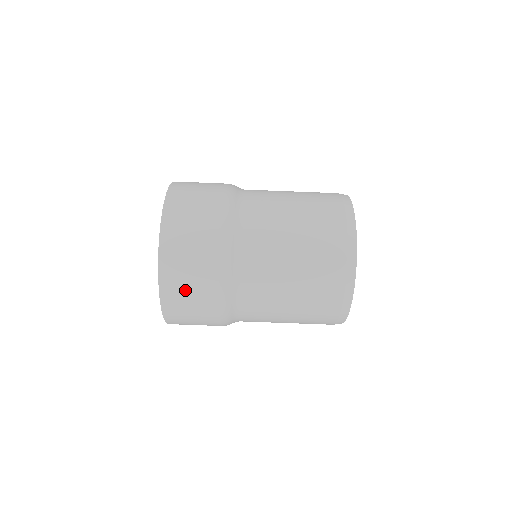
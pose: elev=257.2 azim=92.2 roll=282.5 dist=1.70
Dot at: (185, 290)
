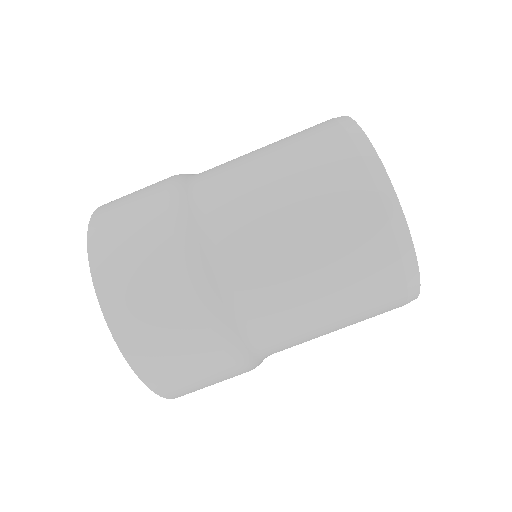
Dot at: (160, 342)
